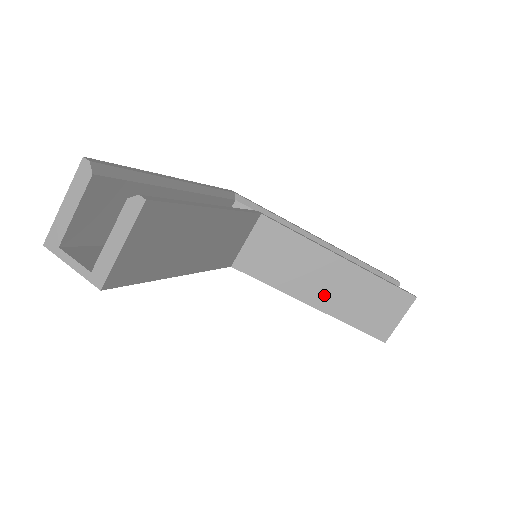
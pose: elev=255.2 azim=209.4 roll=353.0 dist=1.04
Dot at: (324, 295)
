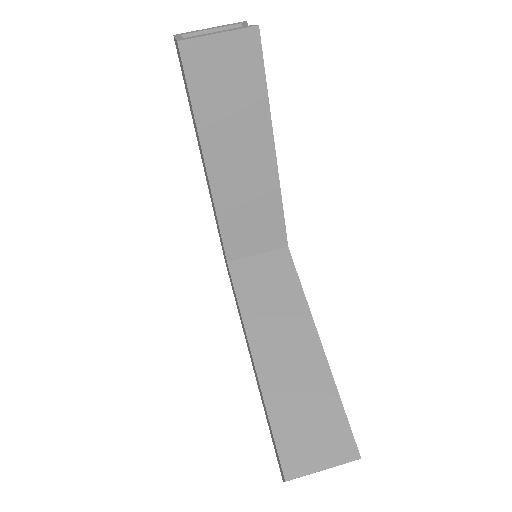
Dot at: (273, 359)
